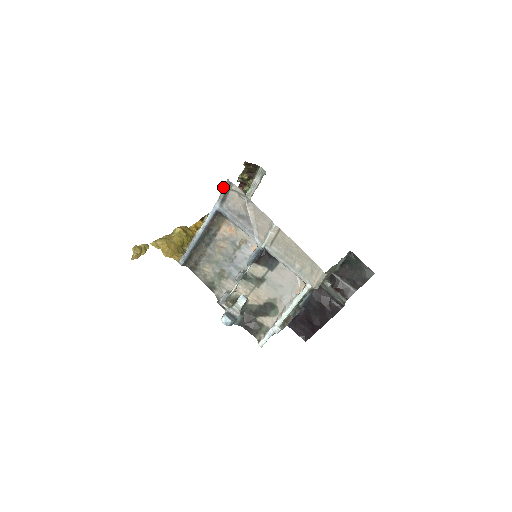
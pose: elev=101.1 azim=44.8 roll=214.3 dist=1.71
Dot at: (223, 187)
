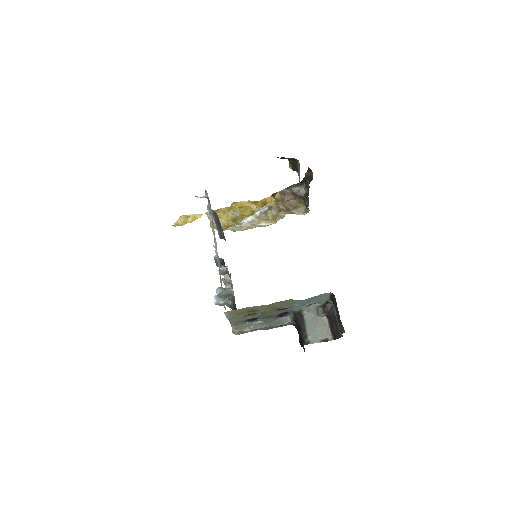
Dot at: occluded
